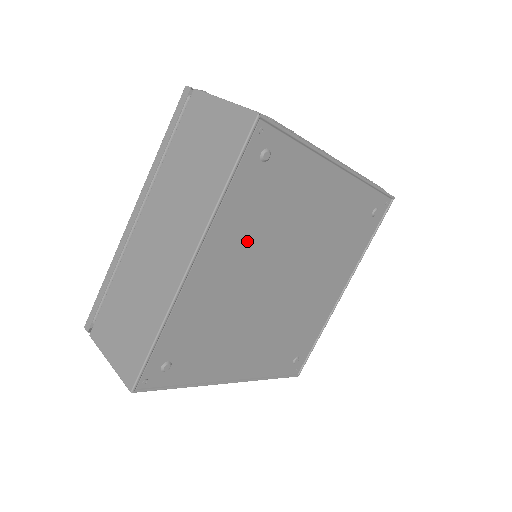
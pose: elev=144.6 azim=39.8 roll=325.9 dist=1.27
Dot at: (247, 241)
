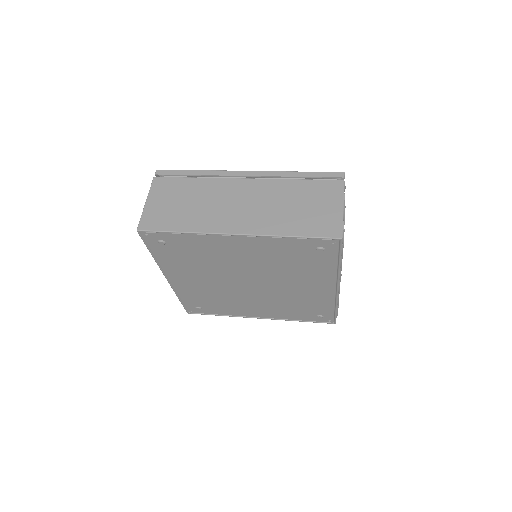
Dot at: (264, 257)
